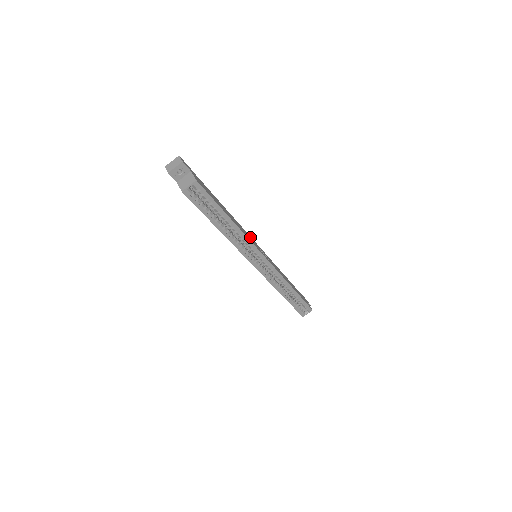
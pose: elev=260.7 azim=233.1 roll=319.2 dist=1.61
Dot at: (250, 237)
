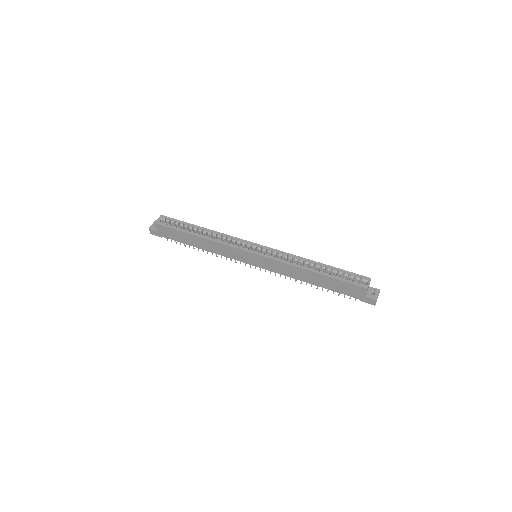
Dot at: occluded
